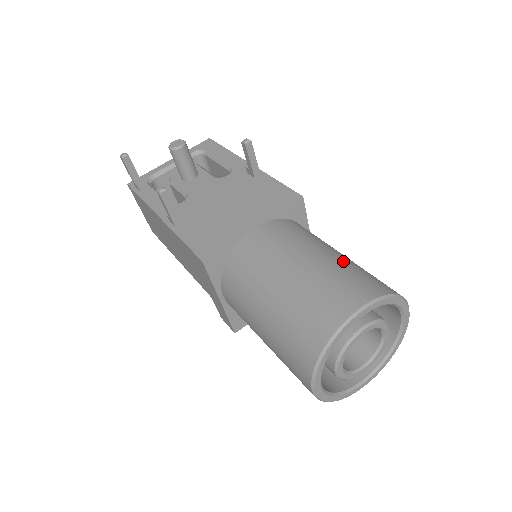
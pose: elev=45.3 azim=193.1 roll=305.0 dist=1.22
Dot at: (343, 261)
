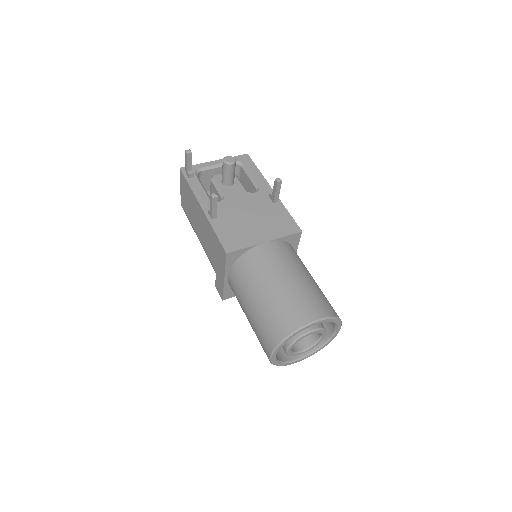
Dot at: (314, 286)
